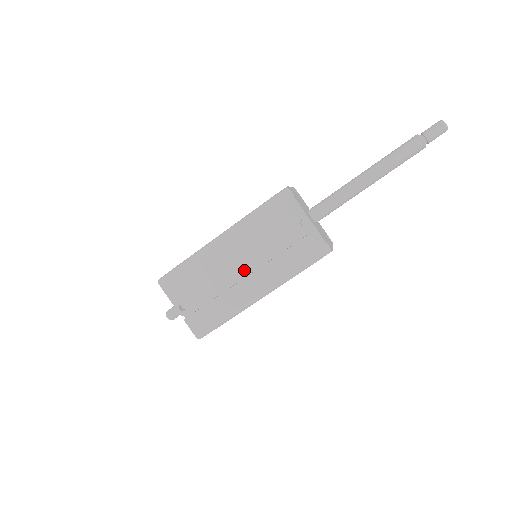
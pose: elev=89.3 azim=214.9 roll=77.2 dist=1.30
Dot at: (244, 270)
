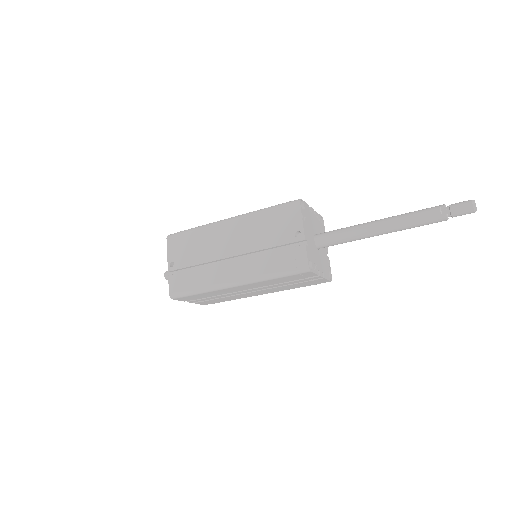
Dot at: (232, 254)
